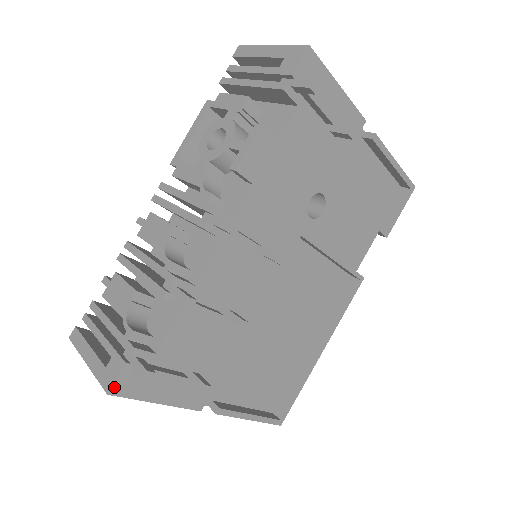
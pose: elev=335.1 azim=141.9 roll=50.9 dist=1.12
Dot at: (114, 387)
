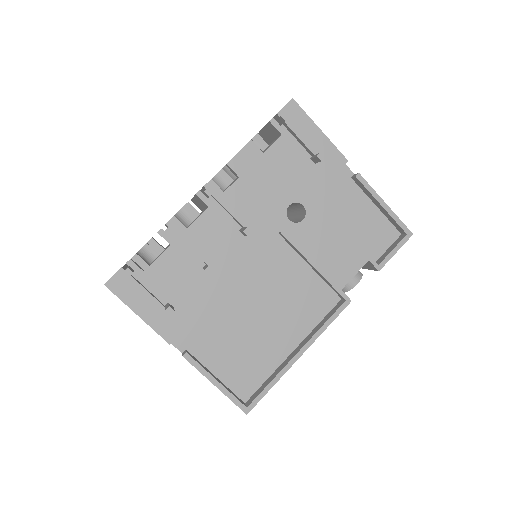
Dot at: (110, 282)
